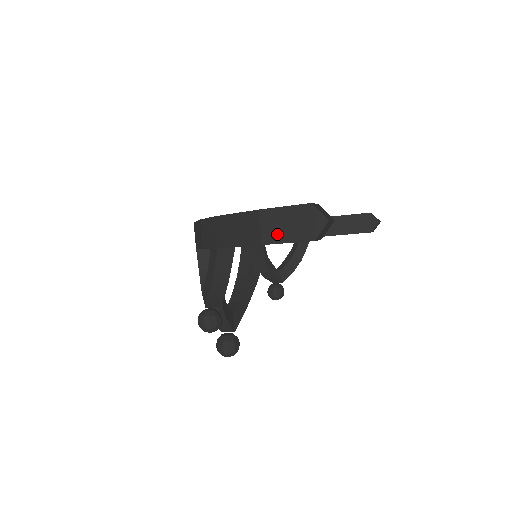
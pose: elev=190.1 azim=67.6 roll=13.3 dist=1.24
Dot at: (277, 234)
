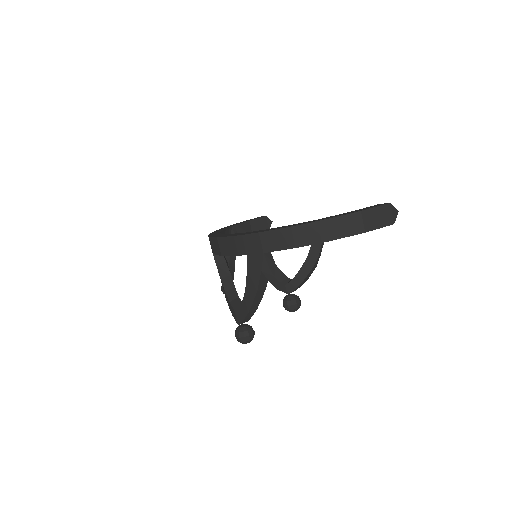
Dot at: (374, 224)
